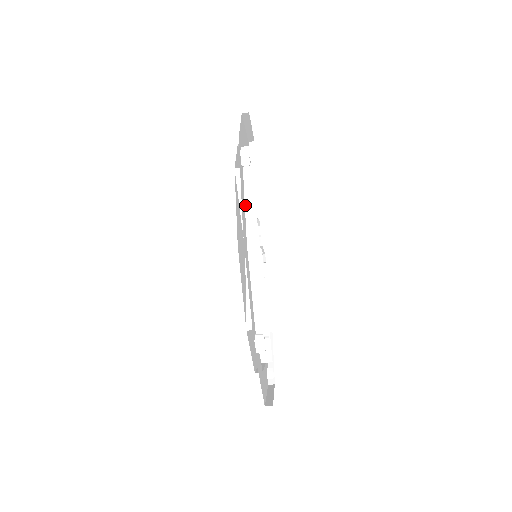
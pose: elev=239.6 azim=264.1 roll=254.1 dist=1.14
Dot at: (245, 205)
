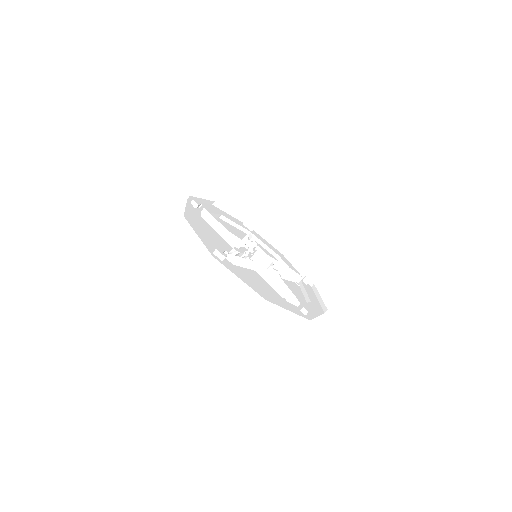
Dot at: (215, 226)
